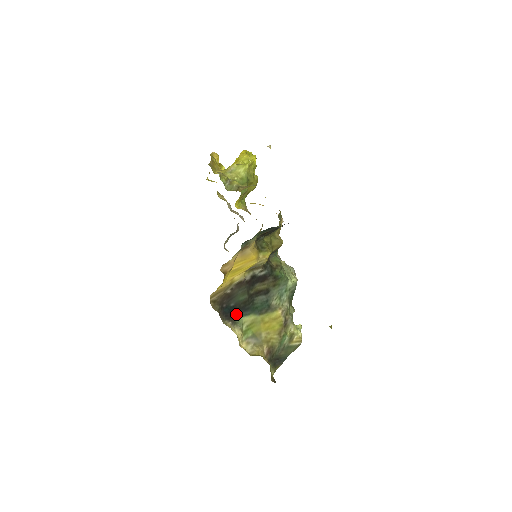
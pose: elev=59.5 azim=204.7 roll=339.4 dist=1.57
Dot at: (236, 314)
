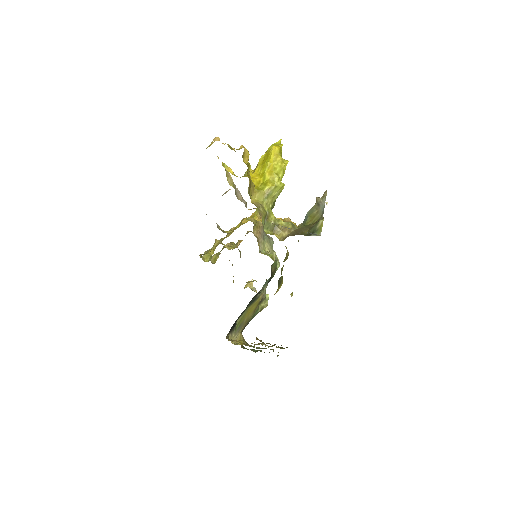
Dot at: (235, 323)
